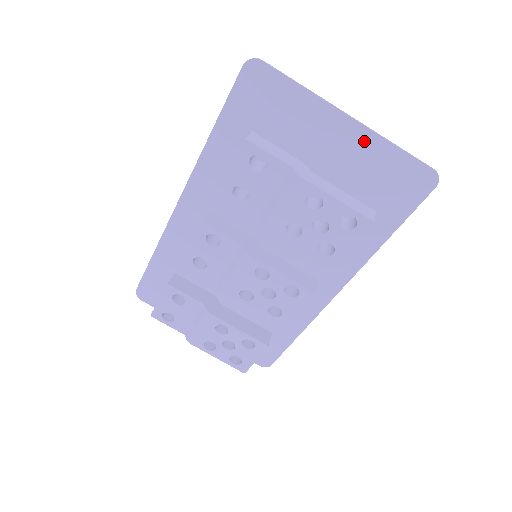
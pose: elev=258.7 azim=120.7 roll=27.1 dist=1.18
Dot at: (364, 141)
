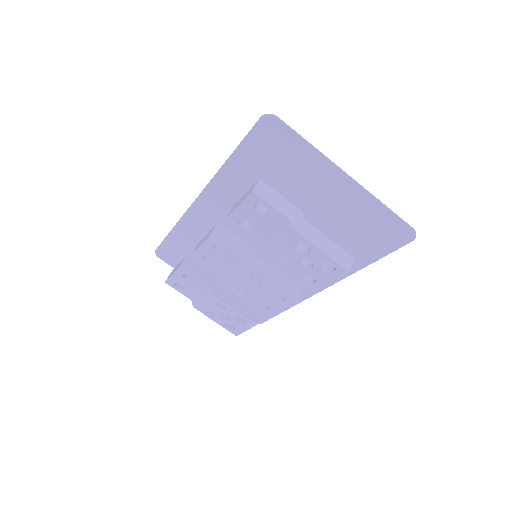
Dot at: (358, 196)
